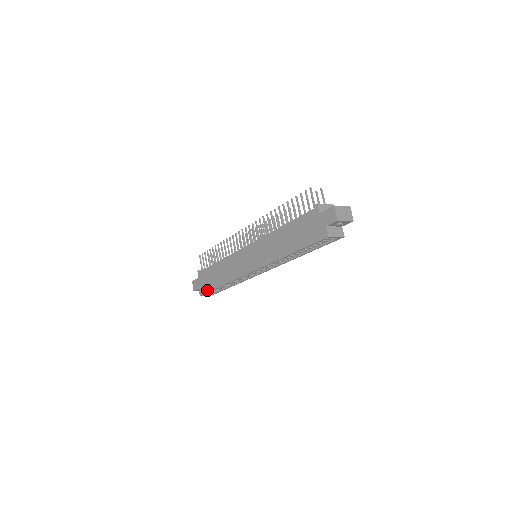
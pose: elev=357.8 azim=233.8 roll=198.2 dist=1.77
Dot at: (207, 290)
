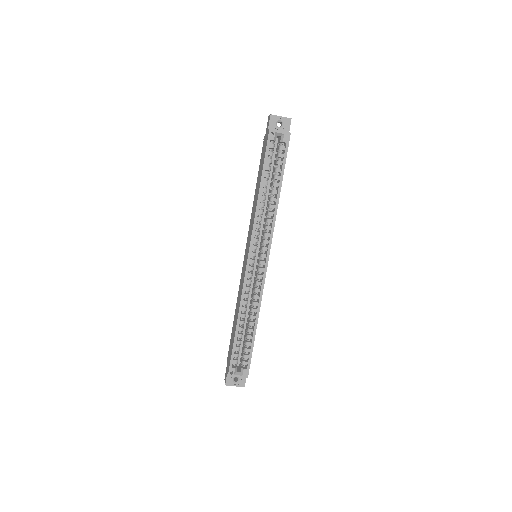
Dot at: (231, 355)
